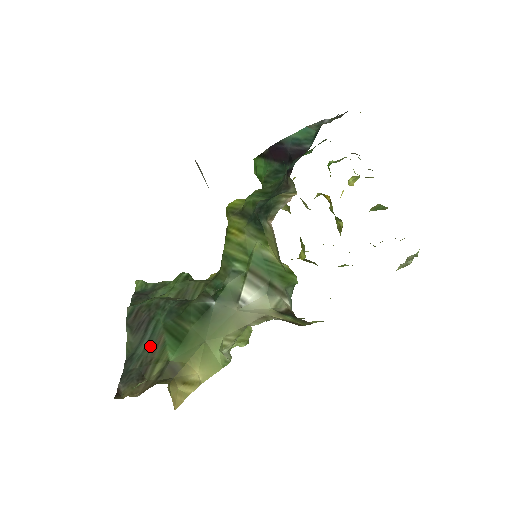
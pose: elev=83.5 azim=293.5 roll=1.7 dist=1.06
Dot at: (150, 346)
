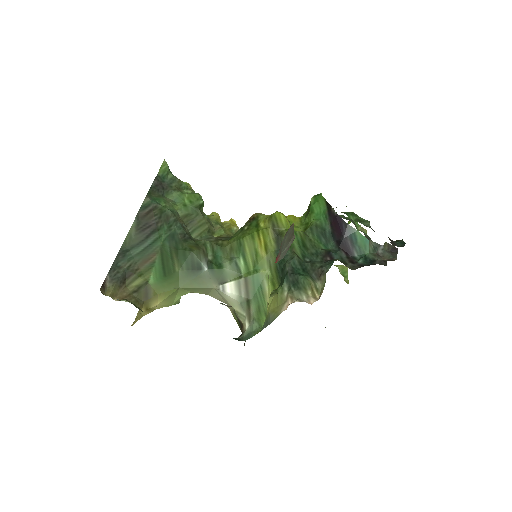
Dot at: (143, 255)
